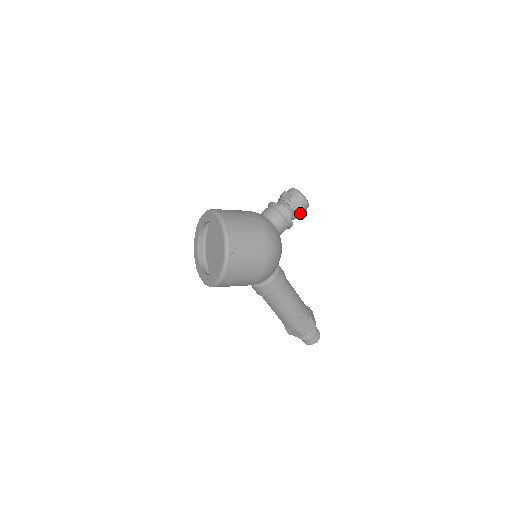
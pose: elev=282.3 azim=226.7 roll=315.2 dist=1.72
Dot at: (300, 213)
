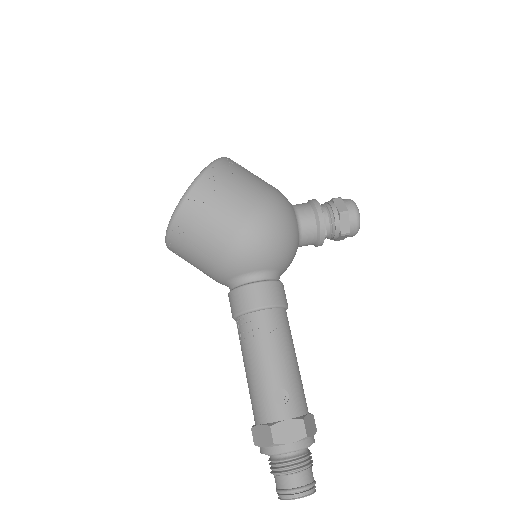
Dot at: (342, 221)
